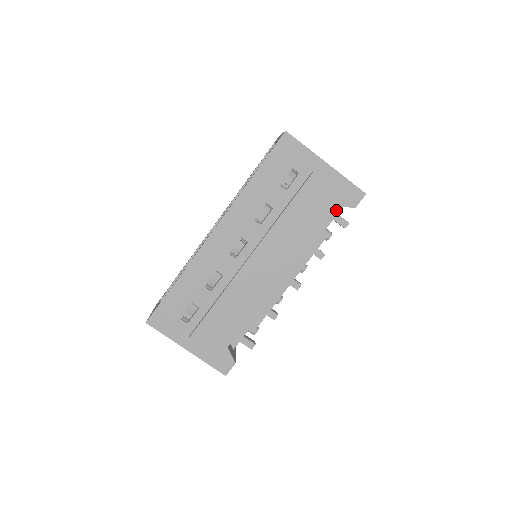
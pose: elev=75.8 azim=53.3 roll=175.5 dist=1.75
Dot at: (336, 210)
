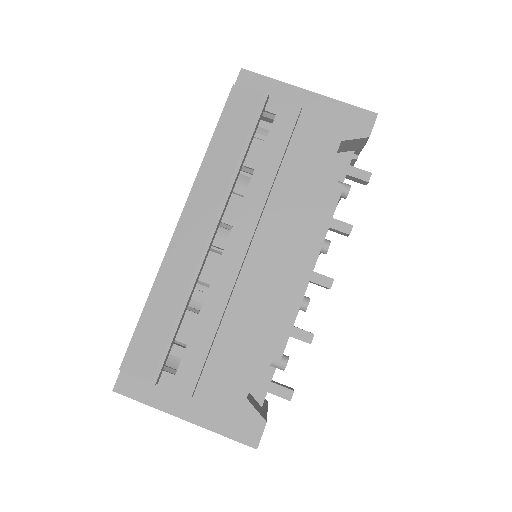
Dot at: (346, 159)
